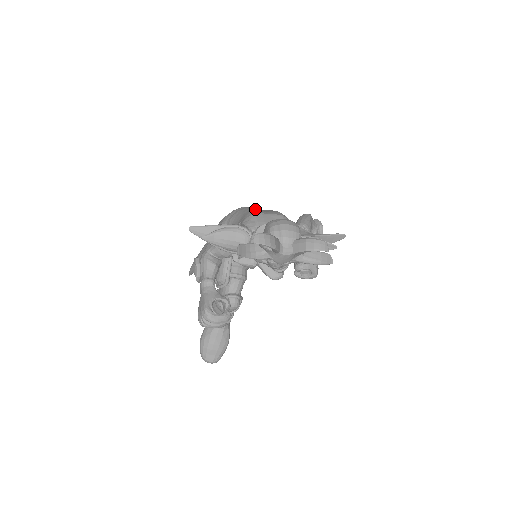
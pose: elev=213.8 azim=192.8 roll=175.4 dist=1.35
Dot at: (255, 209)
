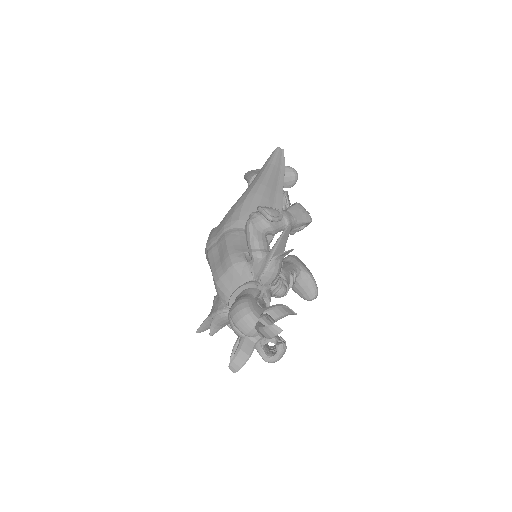
Dot at: (214, 258)
